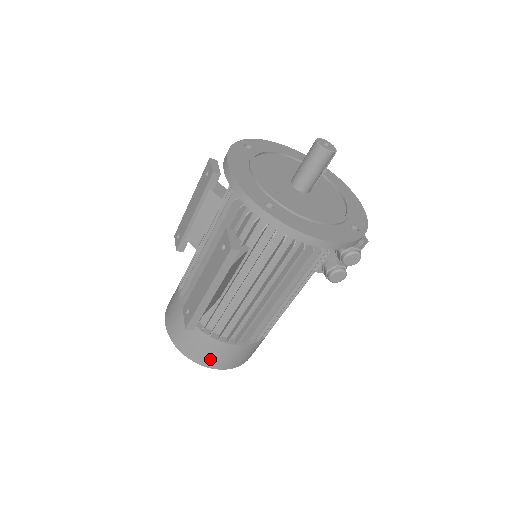
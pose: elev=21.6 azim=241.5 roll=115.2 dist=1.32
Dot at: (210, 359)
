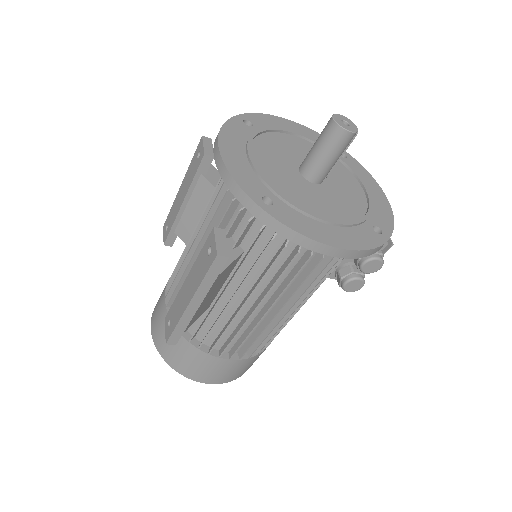
Dot at: (200, 373)
